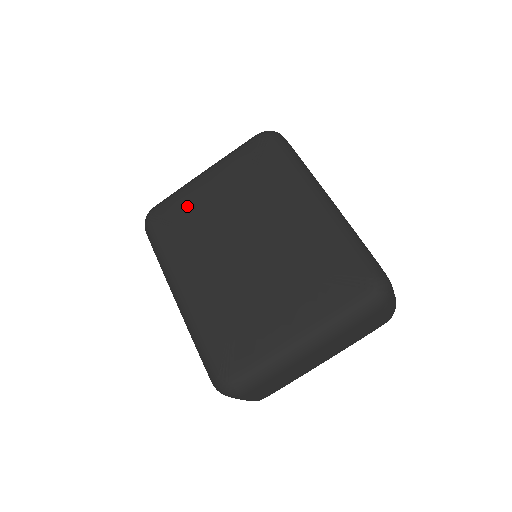
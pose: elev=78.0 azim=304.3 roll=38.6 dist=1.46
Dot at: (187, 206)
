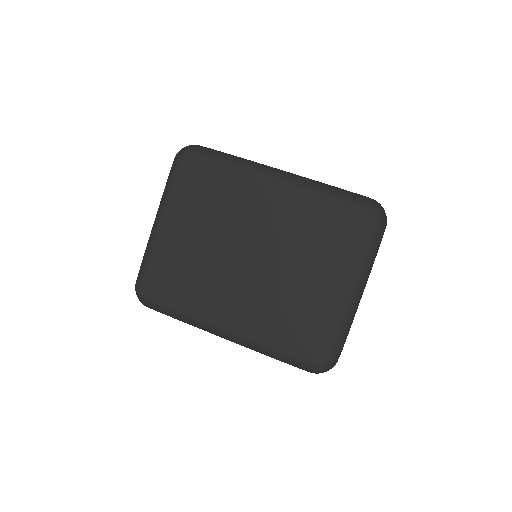
Dot at: (169, 261)
